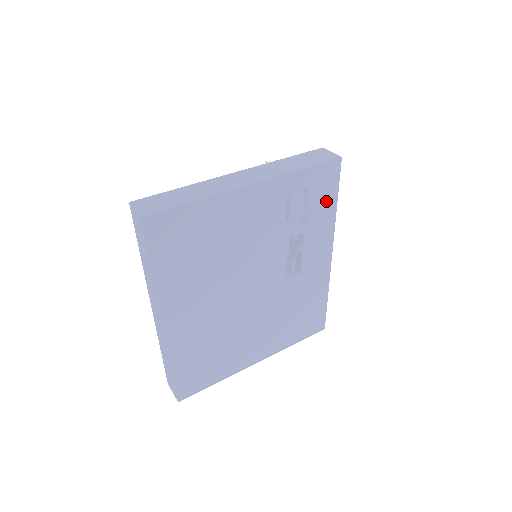
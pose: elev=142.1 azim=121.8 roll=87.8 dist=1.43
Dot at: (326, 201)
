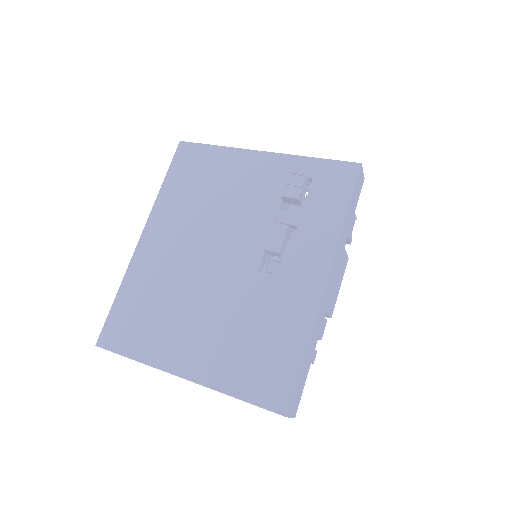
Dot at: (333, 203)
